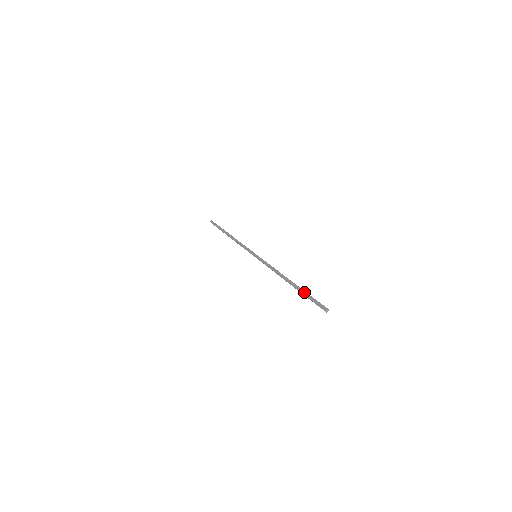
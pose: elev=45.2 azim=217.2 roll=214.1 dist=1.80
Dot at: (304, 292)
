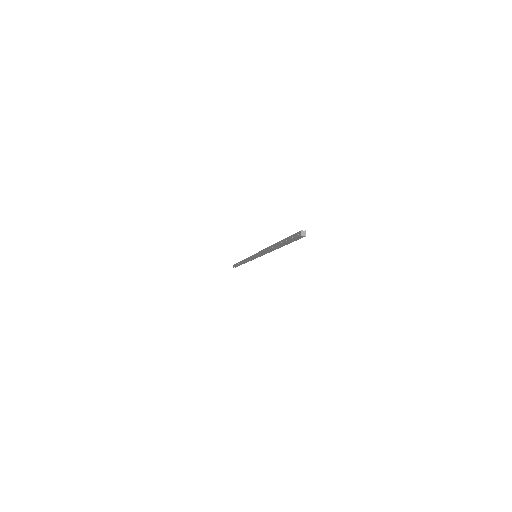
Dot at: (283, 240)
